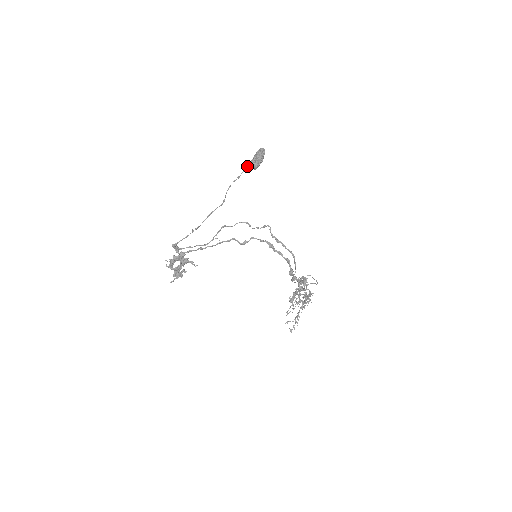
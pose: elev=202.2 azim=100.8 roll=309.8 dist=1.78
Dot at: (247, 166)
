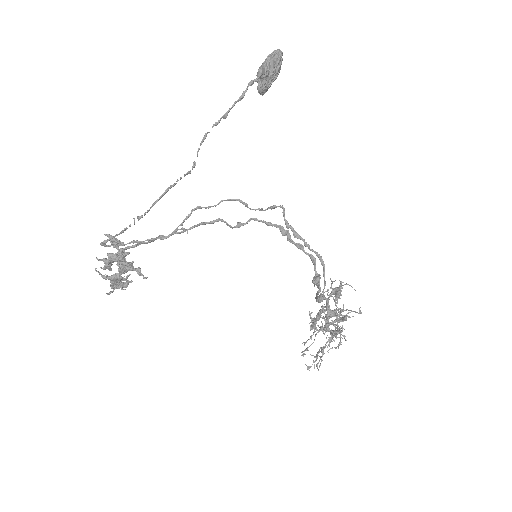
Dot at: occluded
